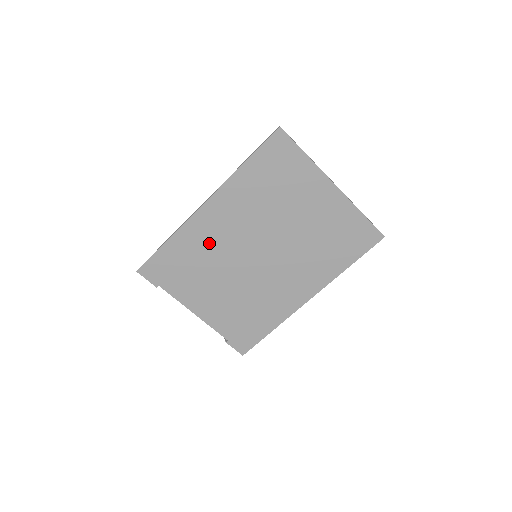
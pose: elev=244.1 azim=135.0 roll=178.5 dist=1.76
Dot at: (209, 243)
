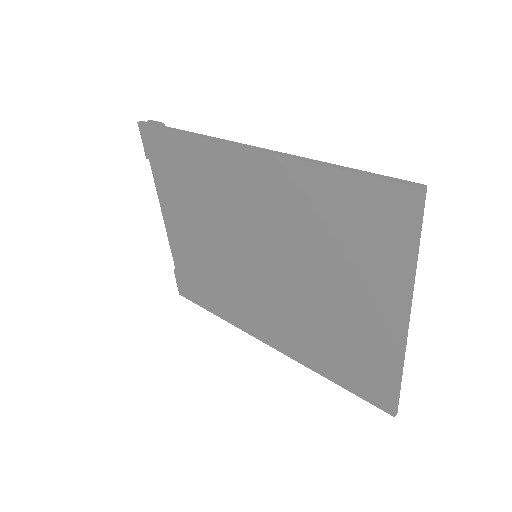
Dot at: (220, 188)
